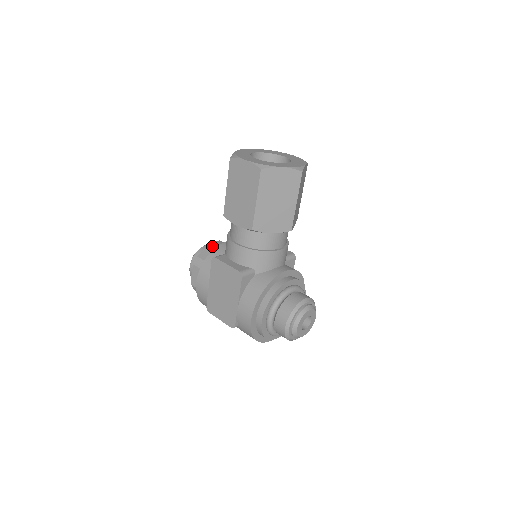
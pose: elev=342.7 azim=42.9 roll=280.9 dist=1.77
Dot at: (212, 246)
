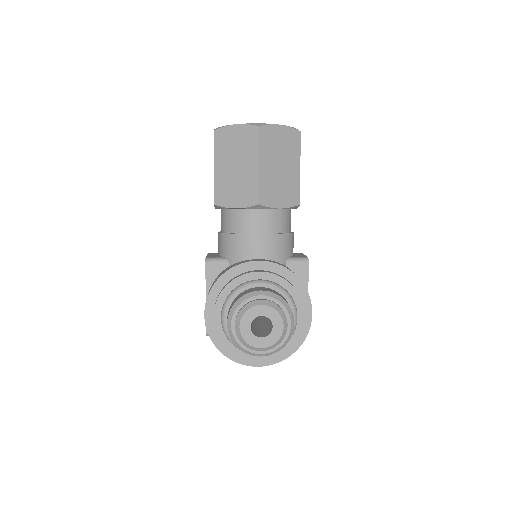
Dot at: occluded
